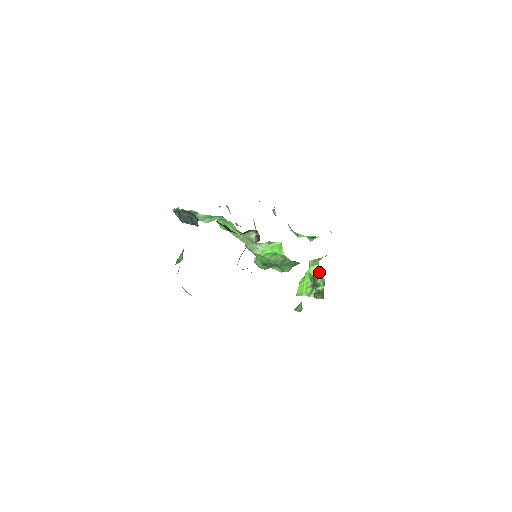
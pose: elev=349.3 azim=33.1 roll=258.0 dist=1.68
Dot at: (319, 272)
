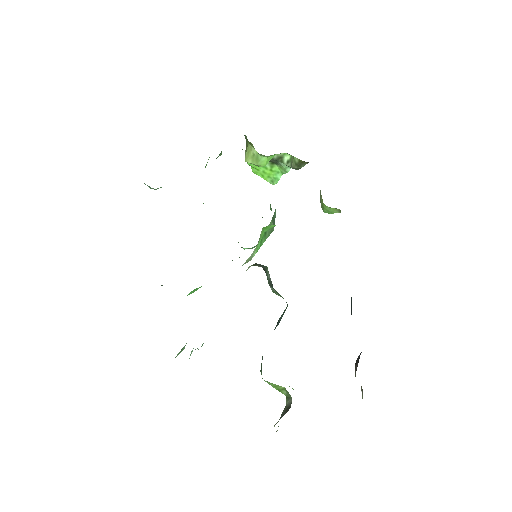
Dot at: (270, 156)
